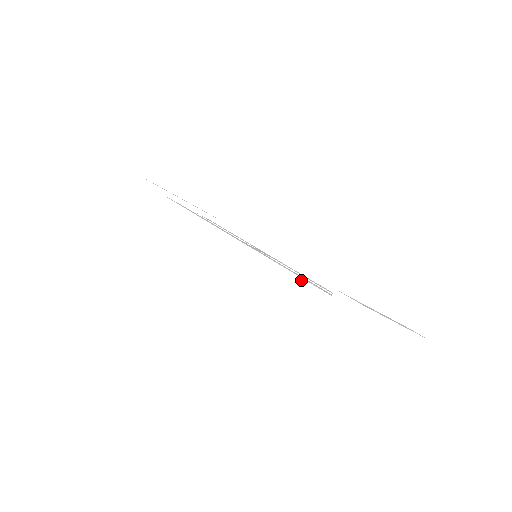
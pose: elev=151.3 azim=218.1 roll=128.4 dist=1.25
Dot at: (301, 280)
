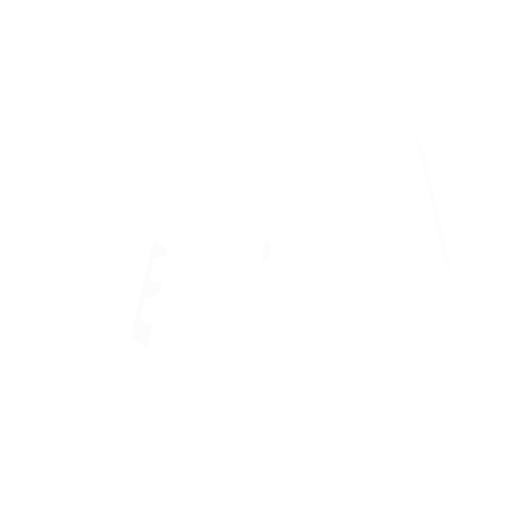
Dot at: occluded
